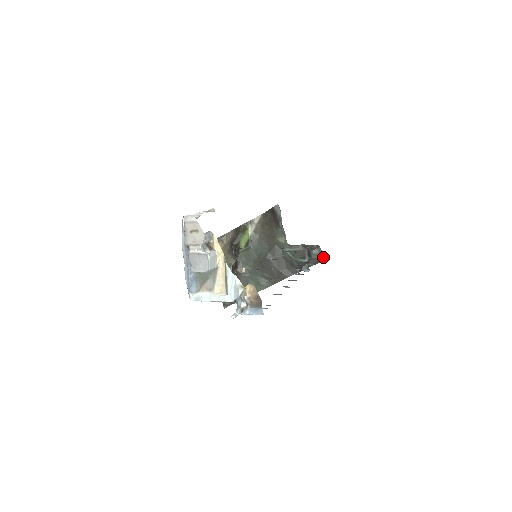
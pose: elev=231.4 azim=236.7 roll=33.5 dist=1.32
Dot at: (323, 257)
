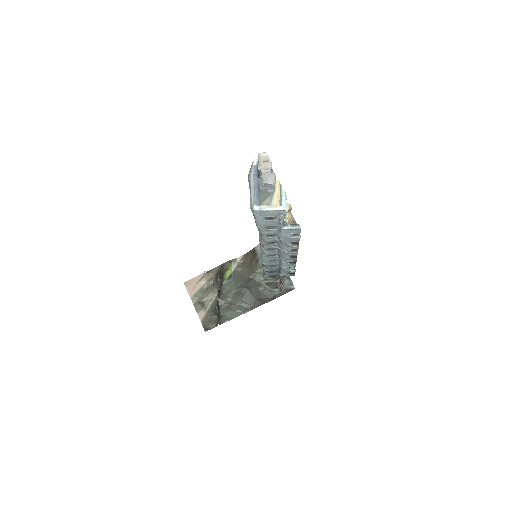
Dot at: (292, 287)
